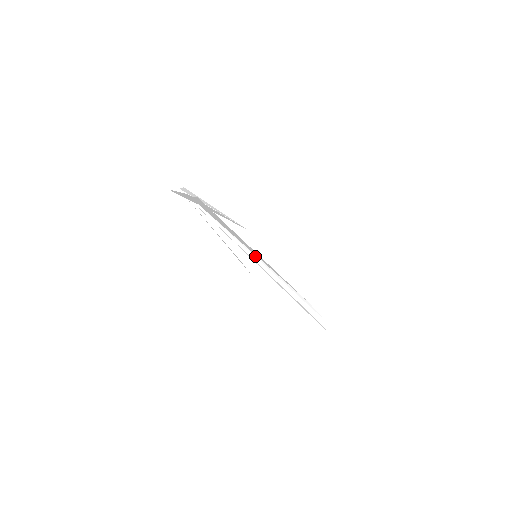
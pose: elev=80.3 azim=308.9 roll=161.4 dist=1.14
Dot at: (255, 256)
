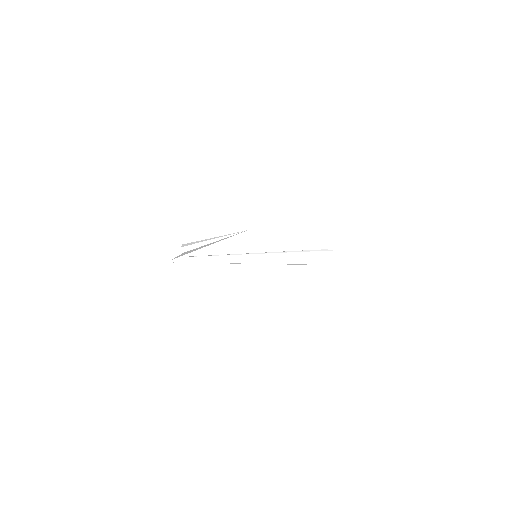
Dot at: occluded
